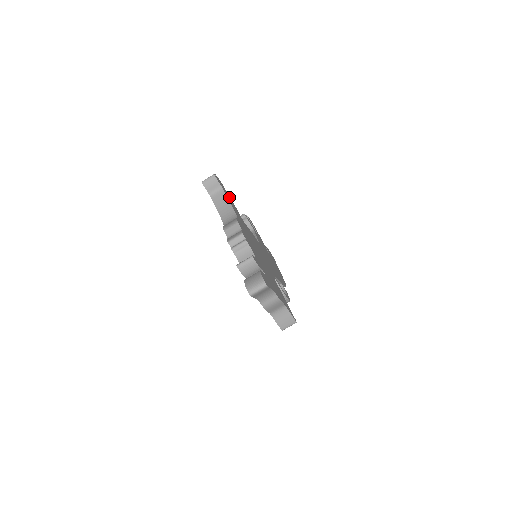
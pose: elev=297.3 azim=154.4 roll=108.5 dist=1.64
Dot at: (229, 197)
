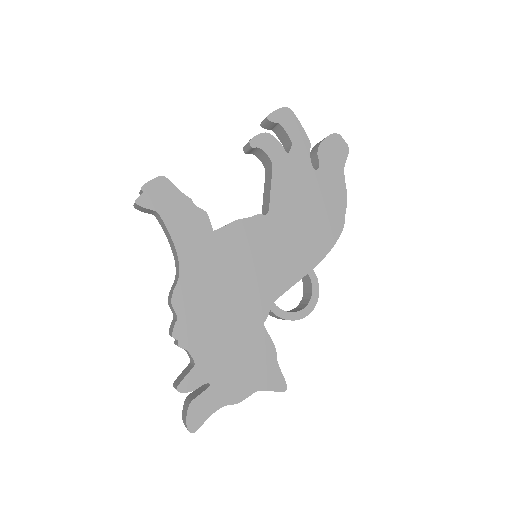
Dot at: (180, 203)
